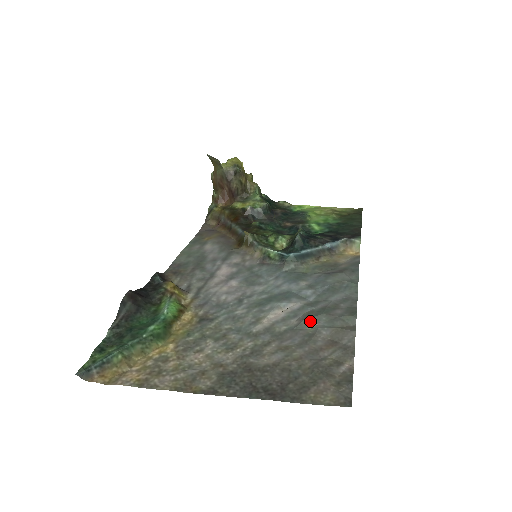
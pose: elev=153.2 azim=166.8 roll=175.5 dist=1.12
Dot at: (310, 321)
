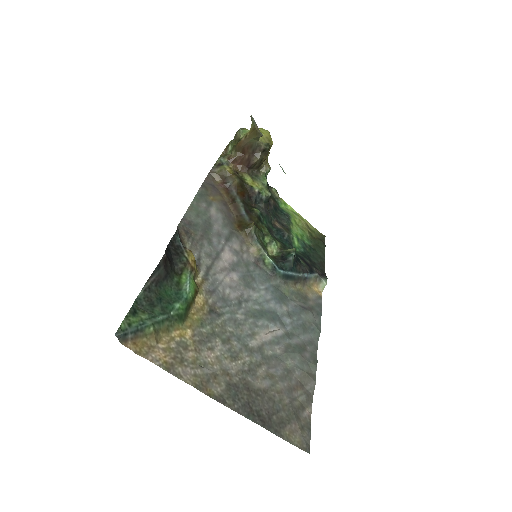
Dot at: (289, 356)
